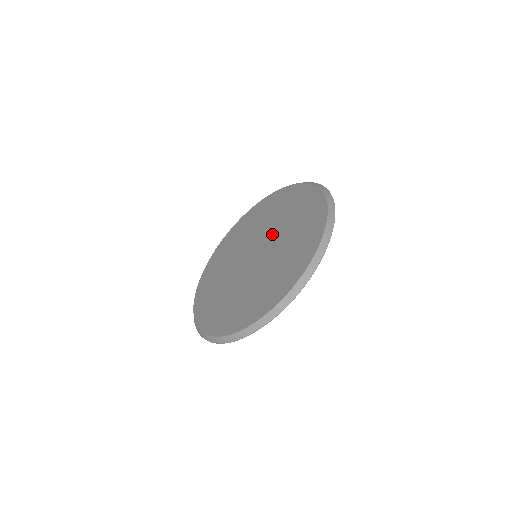
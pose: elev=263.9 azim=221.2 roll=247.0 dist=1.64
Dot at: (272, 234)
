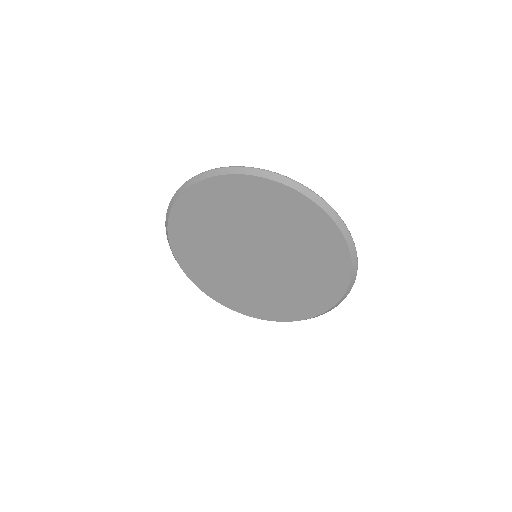
Dot at: (275, 247)
